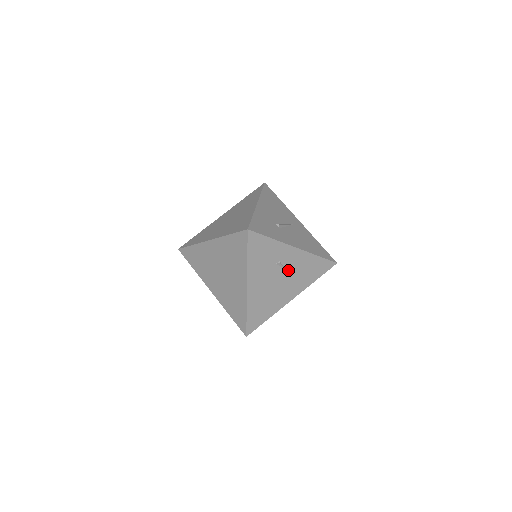
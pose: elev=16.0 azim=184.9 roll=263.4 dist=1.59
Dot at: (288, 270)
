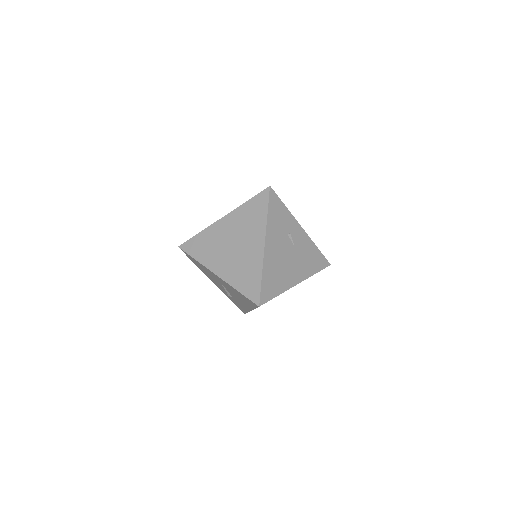
Dot at: (296, 248)
